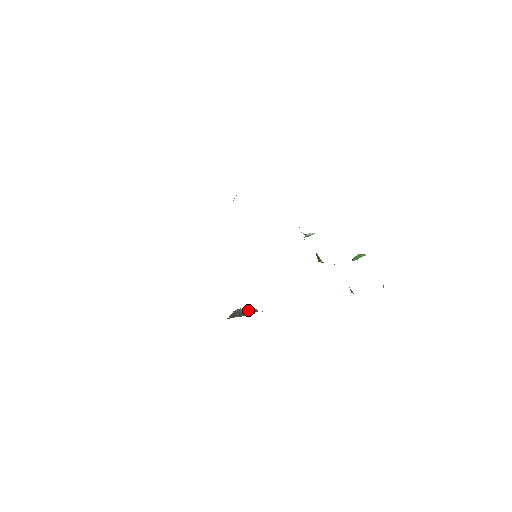
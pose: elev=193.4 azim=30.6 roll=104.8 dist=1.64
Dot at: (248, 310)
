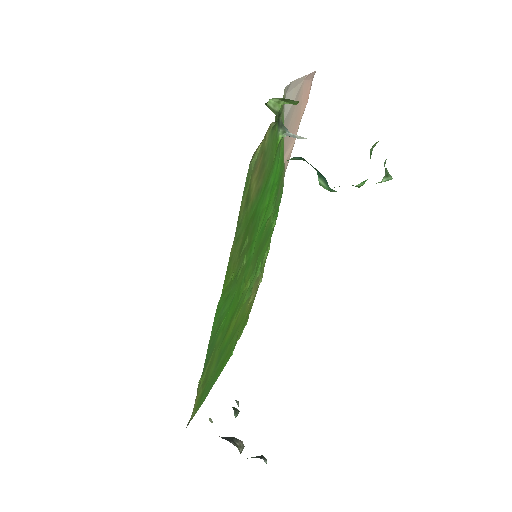
Dot at: occluded
